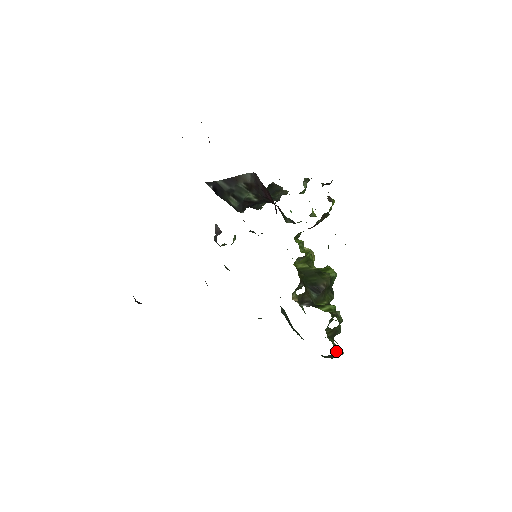
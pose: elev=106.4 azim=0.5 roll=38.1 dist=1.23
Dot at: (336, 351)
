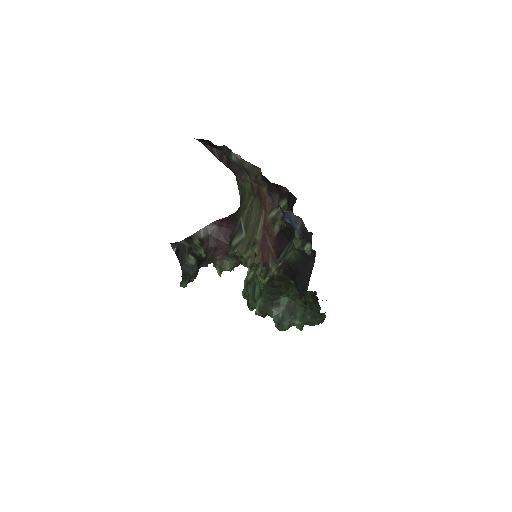
Dot at: occluded
